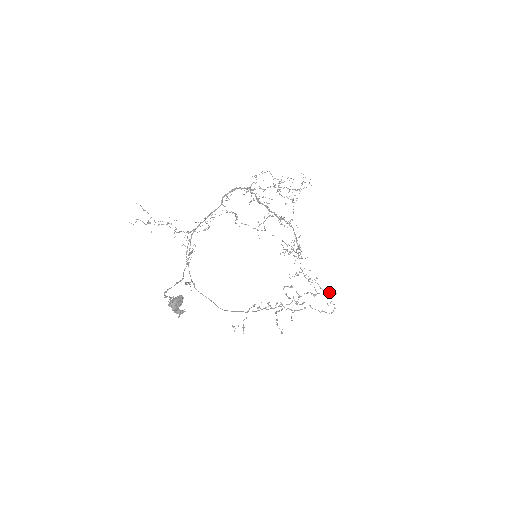
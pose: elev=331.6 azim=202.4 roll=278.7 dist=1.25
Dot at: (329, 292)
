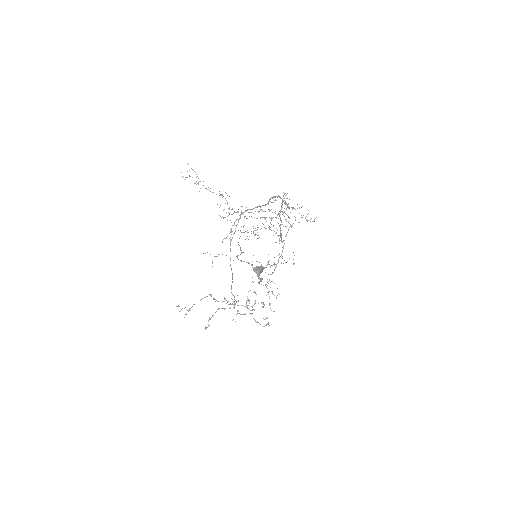
Dot at: occluded
